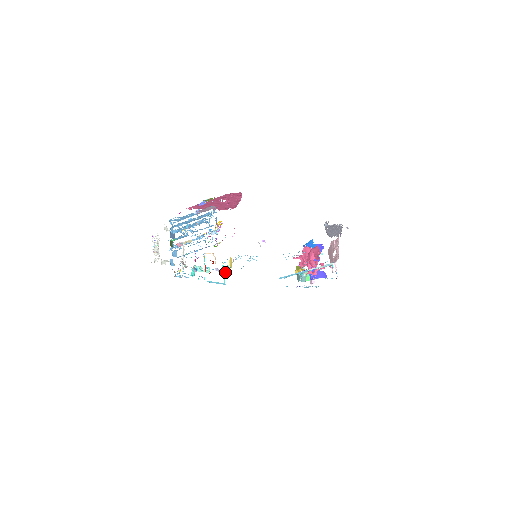
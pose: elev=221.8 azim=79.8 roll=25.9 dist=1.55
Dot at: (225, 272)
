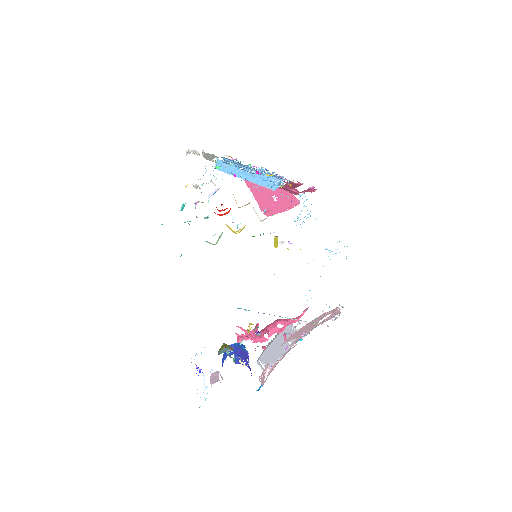
Dot at: occluded
